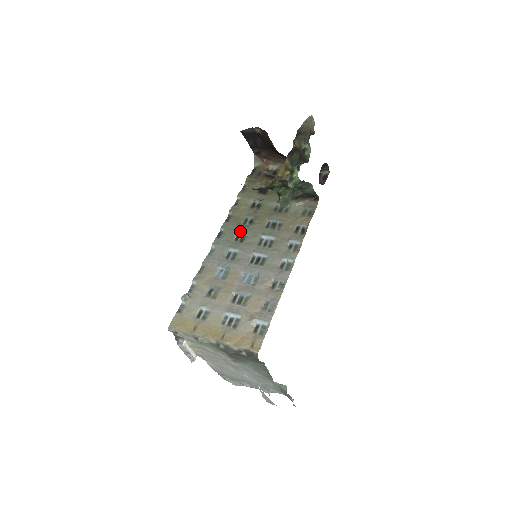
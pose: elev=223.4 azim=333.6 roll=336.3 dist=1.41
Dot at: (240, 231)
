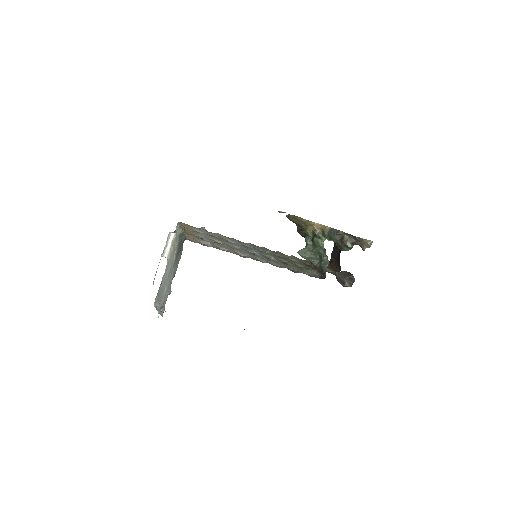
Dot at: (268, 251)
